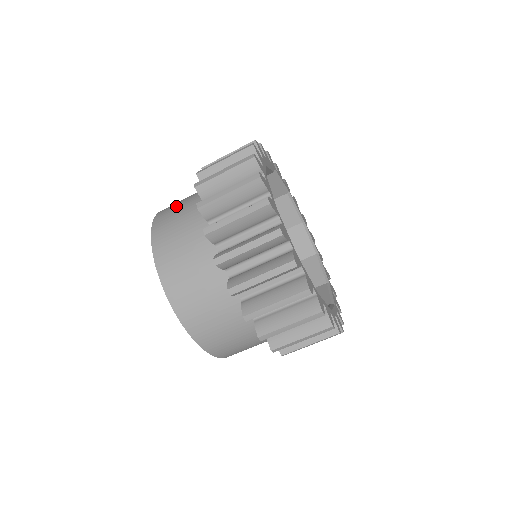
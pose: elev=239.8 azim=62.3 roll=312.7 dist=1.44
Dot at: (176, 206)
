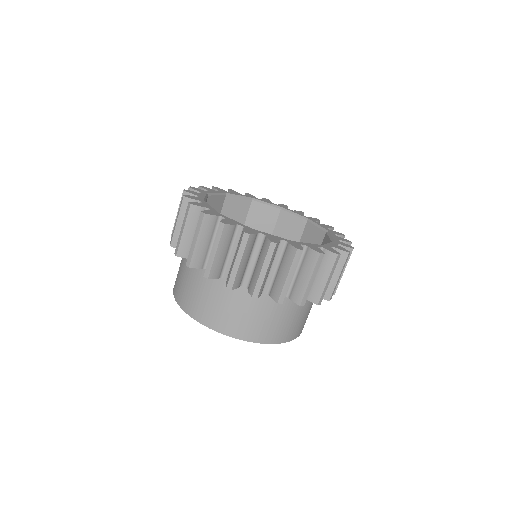
Dot at: occluded
